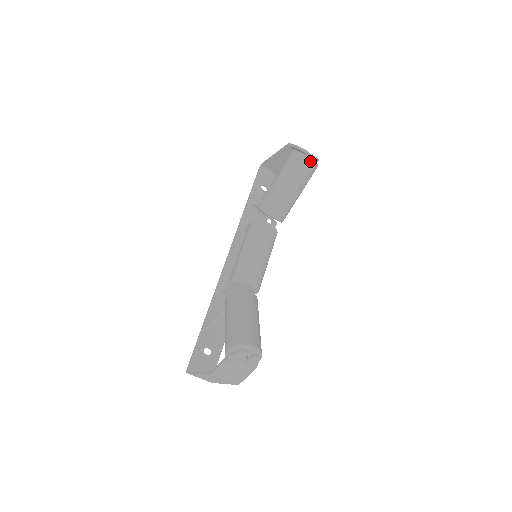
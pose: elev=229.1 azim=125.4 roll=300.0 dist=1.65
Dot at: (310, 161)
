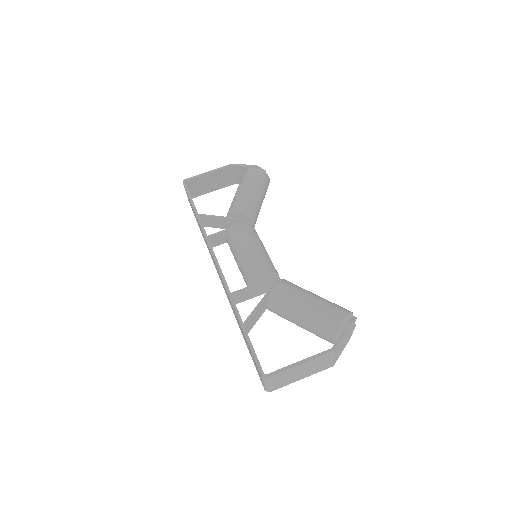
Dot at: (269, 180)
